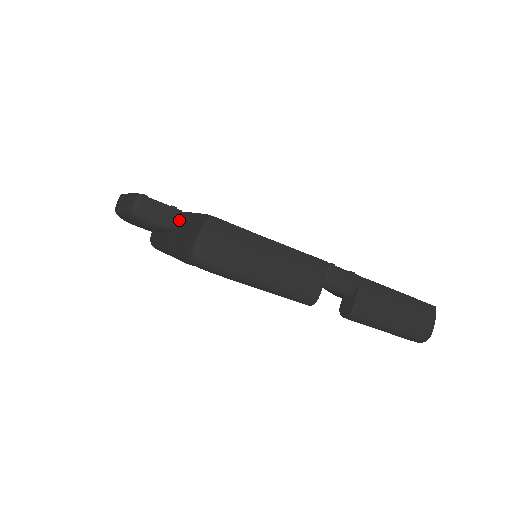
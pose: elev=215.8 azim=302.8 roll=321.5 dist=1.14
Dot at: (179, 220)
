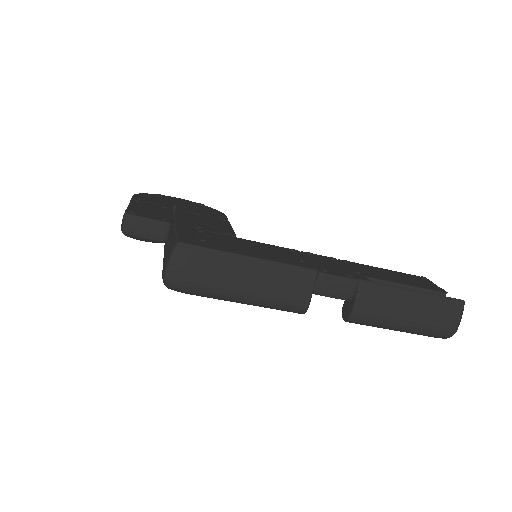
Dot at: (171, 231)
